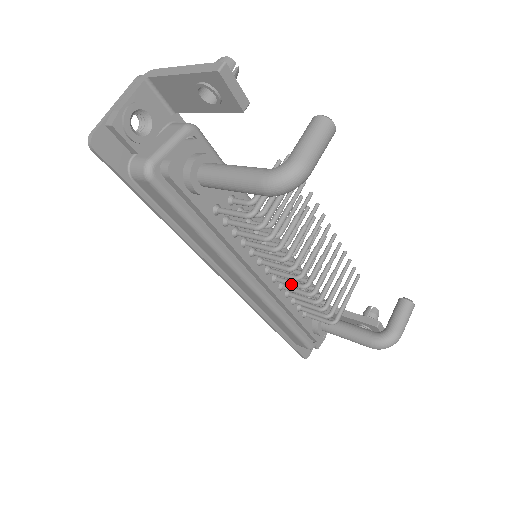
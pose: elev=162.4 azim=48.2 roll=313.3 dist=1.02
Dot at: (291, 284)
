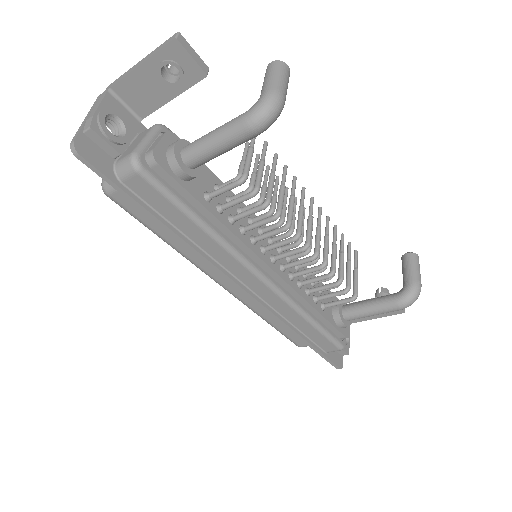
Dot at: (300, 262)
